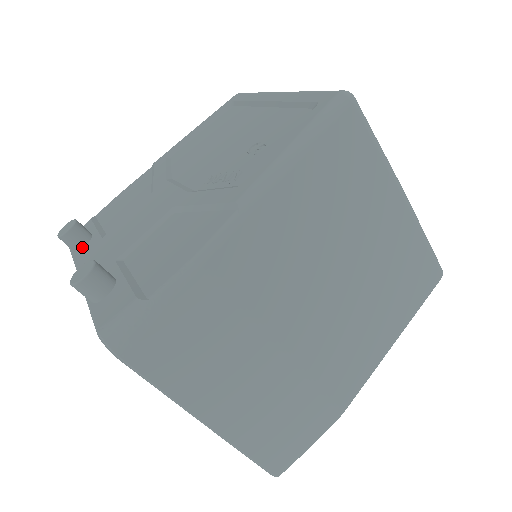
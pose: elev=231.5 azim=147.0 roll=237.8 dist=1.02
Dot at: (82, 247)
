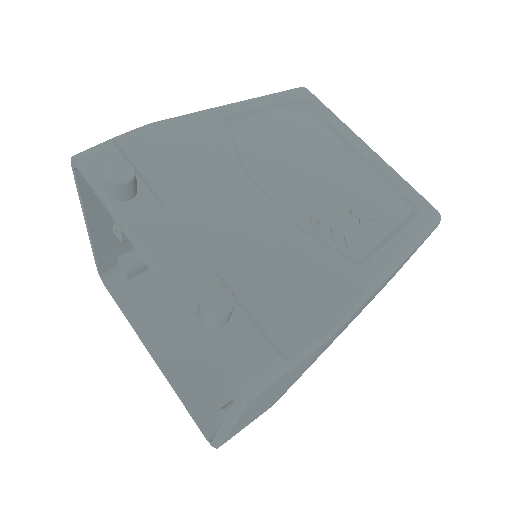
Dot at: (126, 200)
